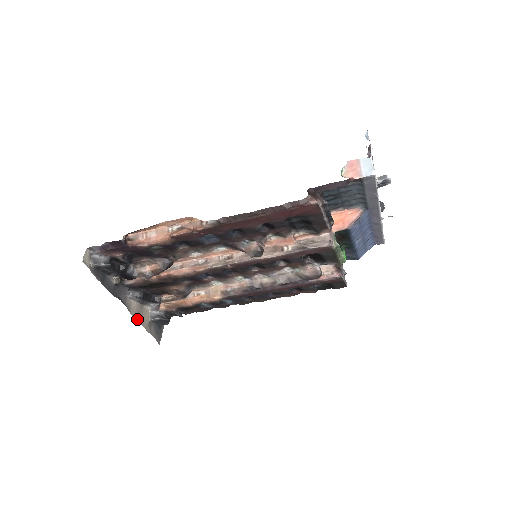
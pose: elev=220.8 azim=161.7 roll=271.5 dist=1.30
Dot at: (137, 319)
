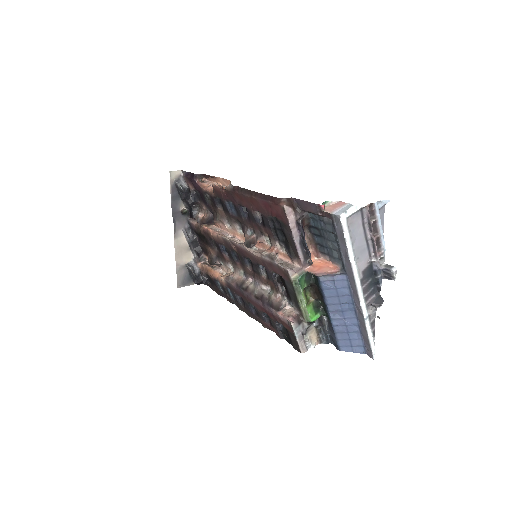
Dot at: (176, 250)
